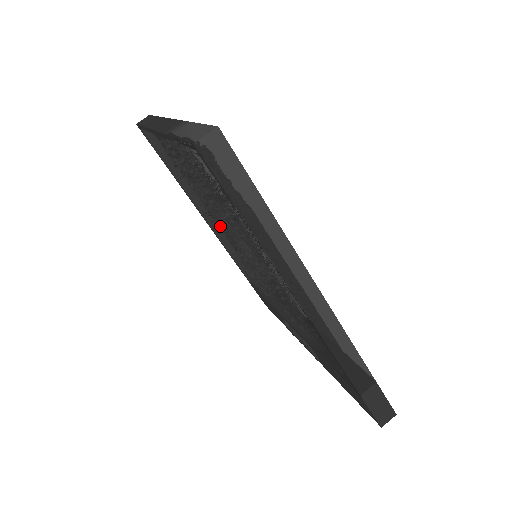
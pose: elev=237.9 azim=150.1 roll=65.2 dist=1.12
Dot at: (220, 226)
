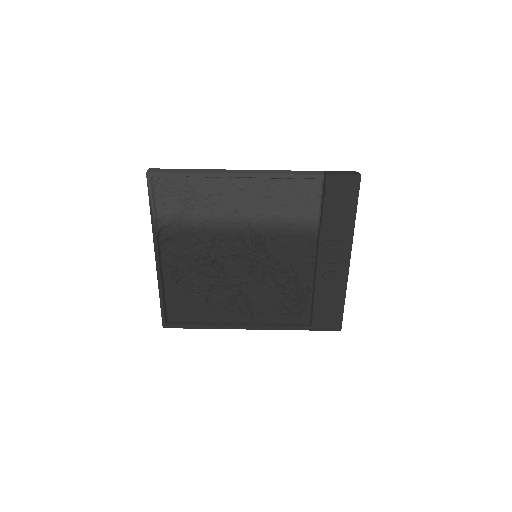
Dot at: (239, 289)
